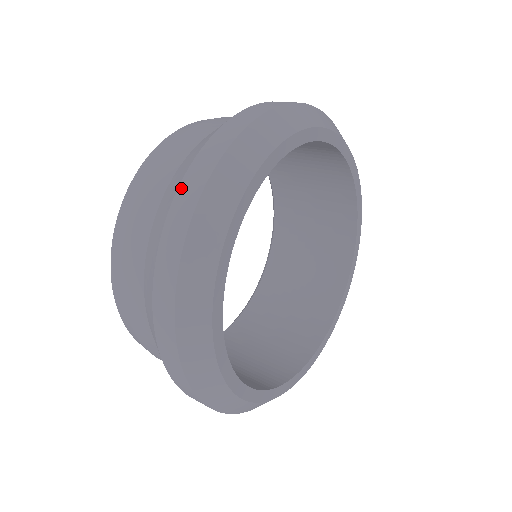
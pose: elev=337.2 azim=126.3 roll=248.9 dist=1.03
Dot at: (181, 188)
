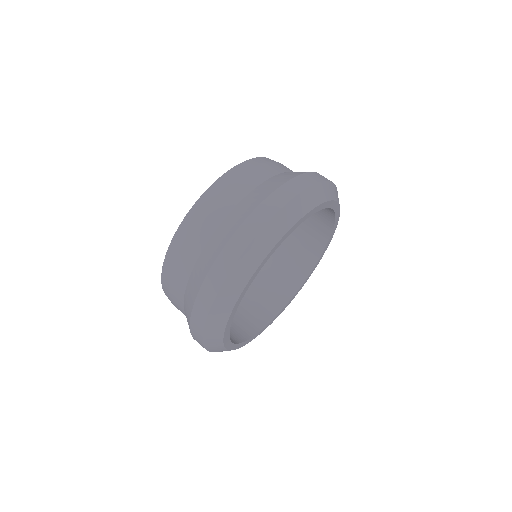
Dot at: (208, 277)
